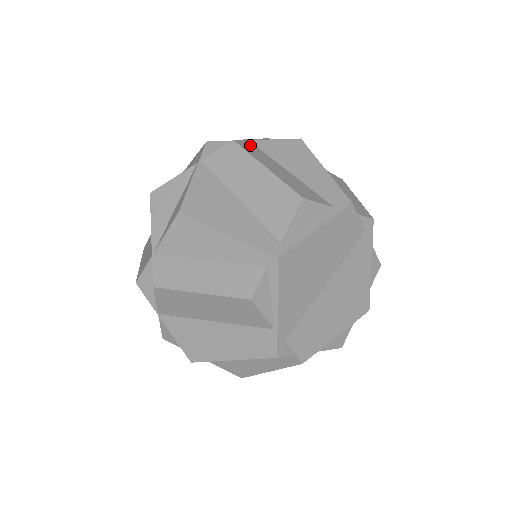
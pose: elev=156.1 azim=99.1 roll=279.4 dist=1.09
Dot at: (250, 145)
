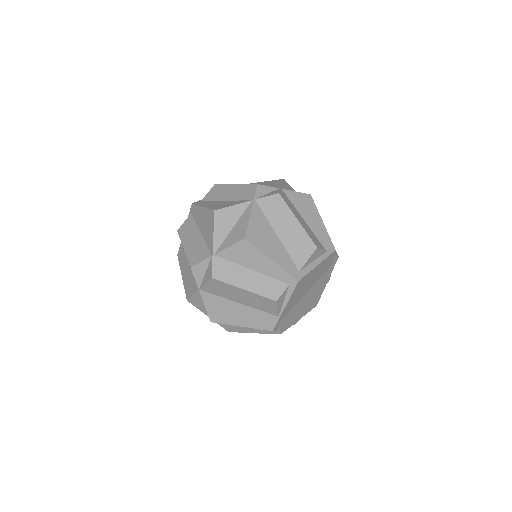
Dot at: (284, 195)
